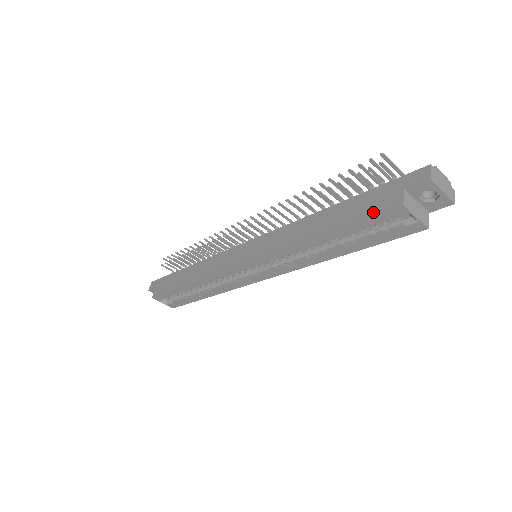
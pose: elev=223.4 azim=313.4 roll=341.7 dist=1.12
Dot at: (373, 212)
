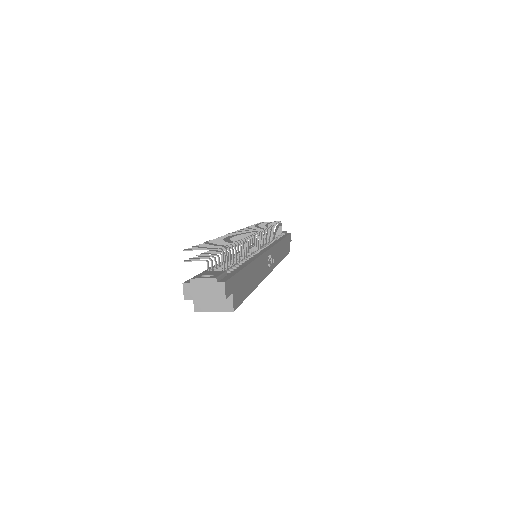
Dot at: occluded
